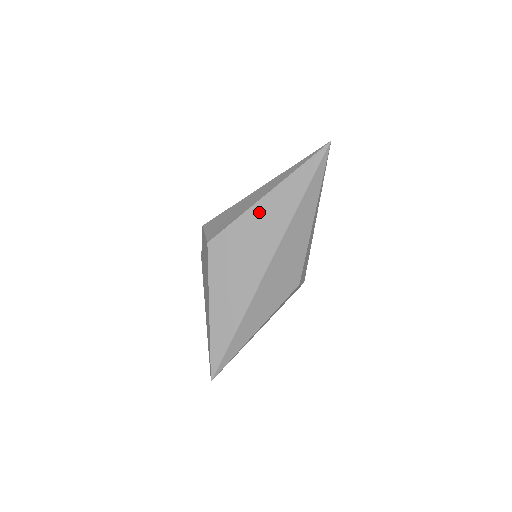
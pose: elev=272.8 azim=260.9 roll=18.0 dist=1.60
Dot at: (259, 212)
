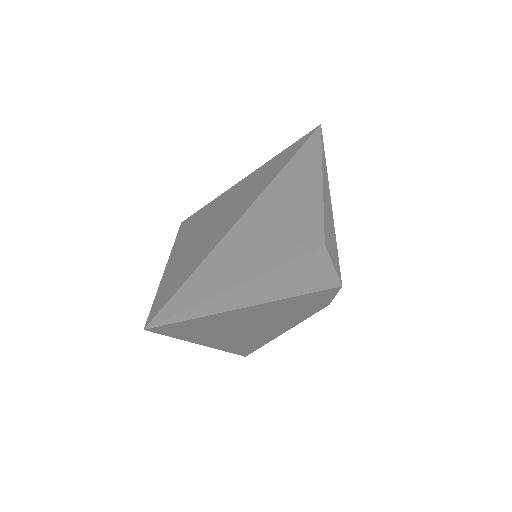
Dot at: (249, 178)
